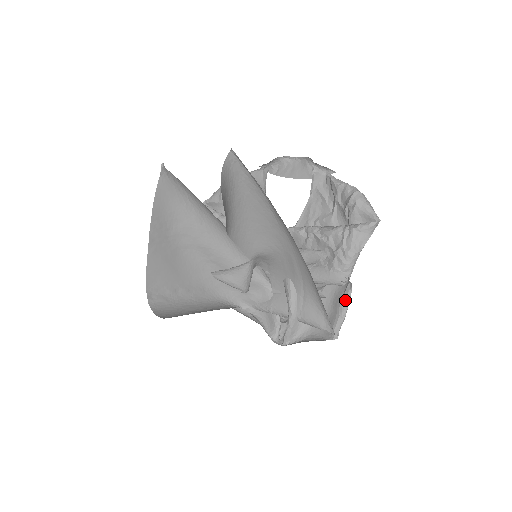
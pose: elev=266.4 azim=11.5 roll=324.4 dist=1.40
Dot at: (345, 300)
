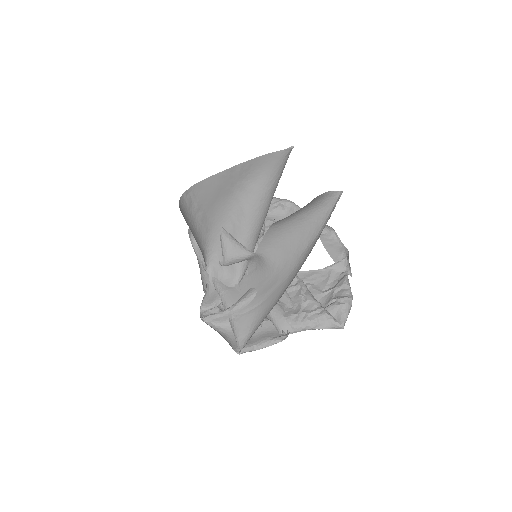
Dot at: (271, 341)
